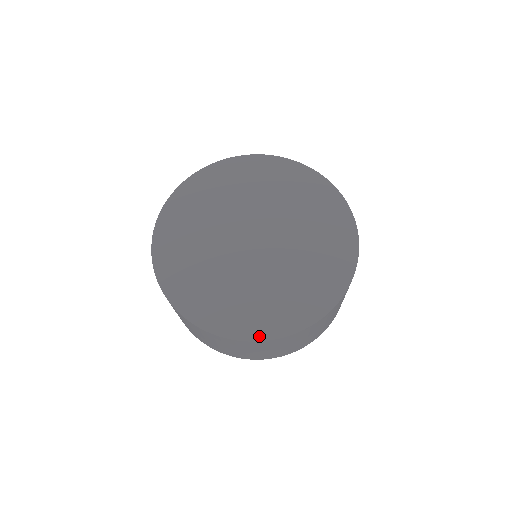
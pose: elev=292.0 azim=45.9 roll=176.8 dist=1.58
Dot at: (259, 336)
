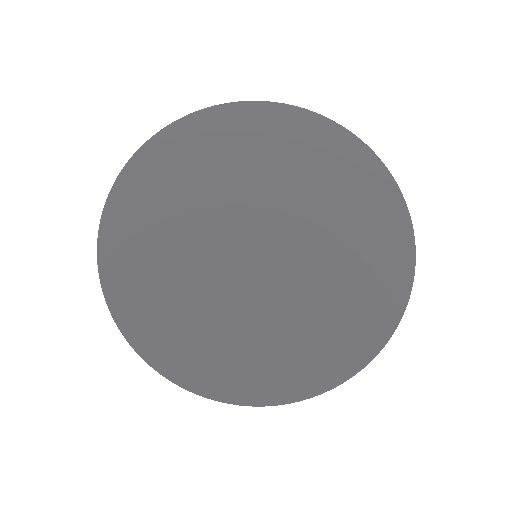
Dot at: (265, 398)
